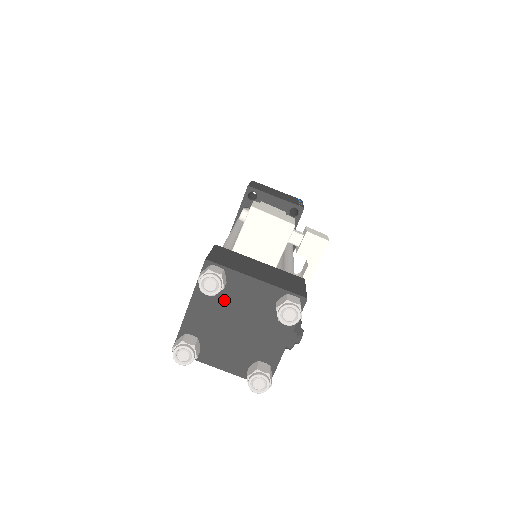
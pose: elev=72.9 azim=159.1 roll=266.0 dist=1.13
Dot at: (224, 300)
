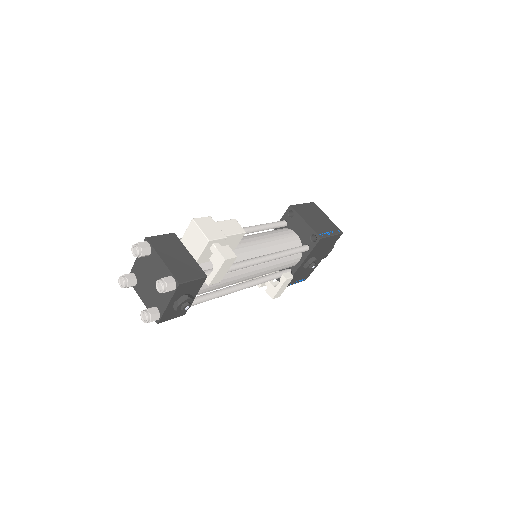
Dot at: (149, 264)
